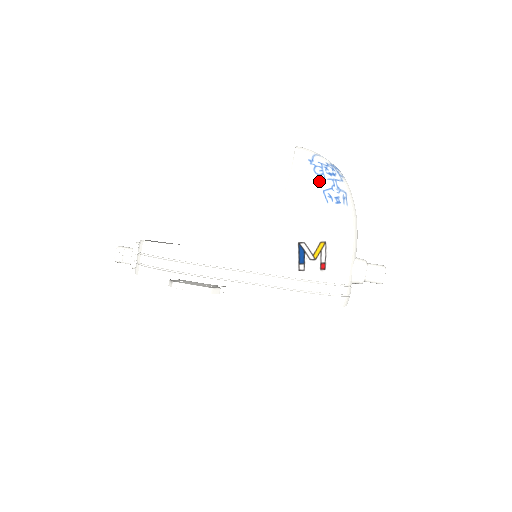
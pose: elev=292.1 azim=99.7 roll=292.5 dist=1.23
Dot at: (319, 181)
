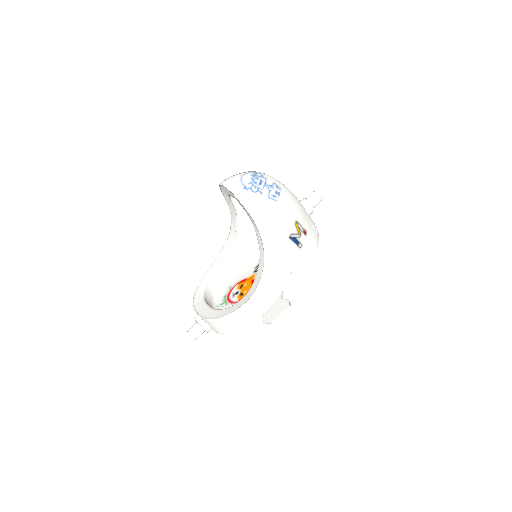
Dot at: (261, 195)
